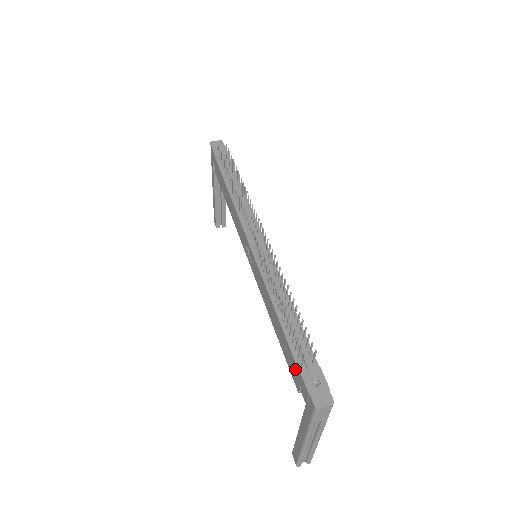
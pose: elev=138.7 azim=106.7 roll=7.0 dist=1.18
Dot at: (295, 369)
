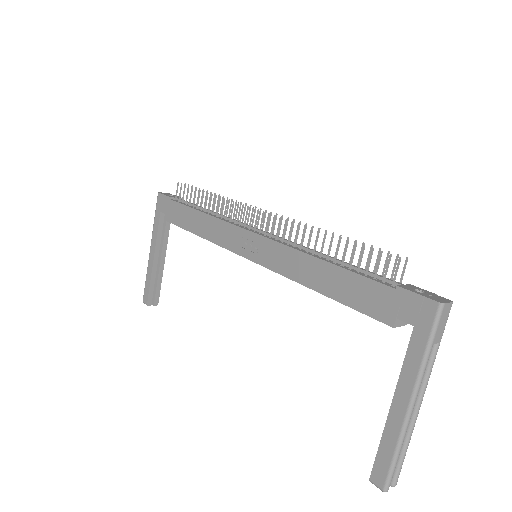
Dot at: (383, 295)
